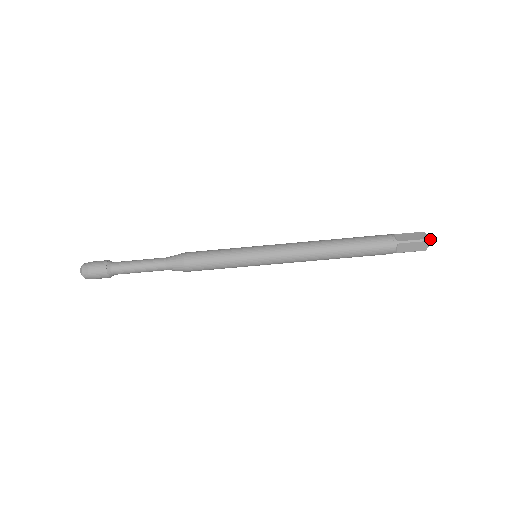
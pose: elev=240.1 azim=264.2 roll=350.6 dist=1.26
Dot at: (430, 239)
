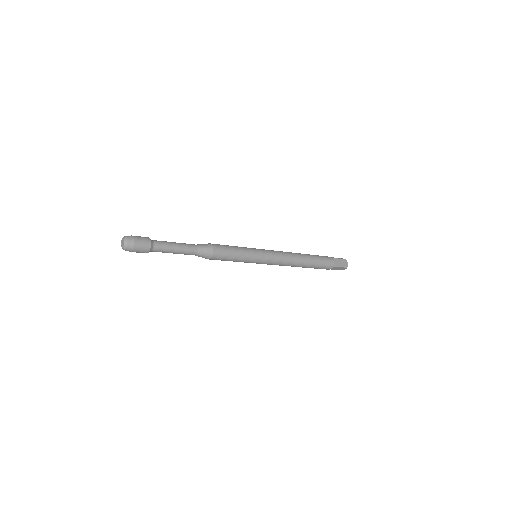
Dot at: occluded
